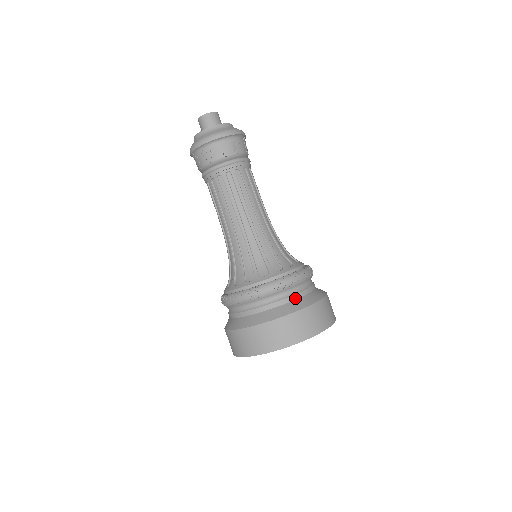
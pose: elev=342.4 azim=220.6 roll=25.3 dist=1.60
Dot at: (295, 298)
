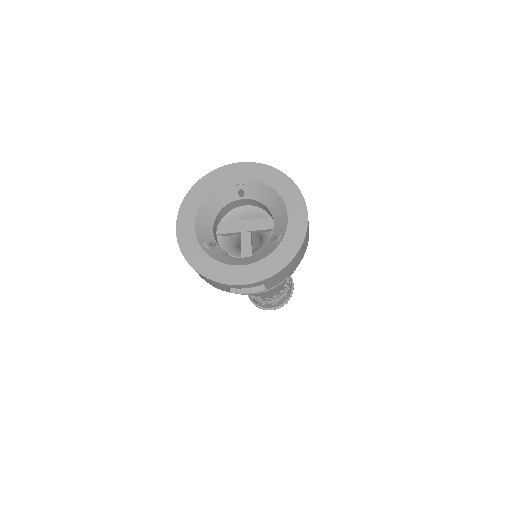
Dot at: occluded
